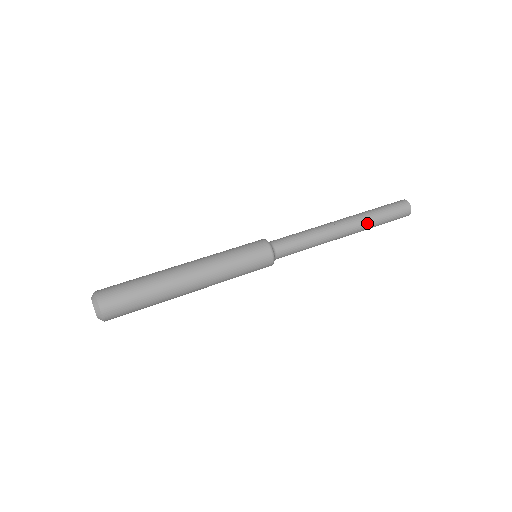
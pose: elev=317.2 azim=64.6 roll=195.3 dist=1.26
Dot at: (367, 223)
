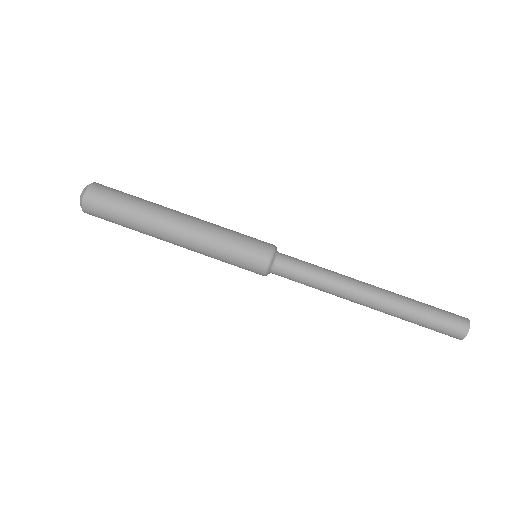
Dot at: (394, 316)
